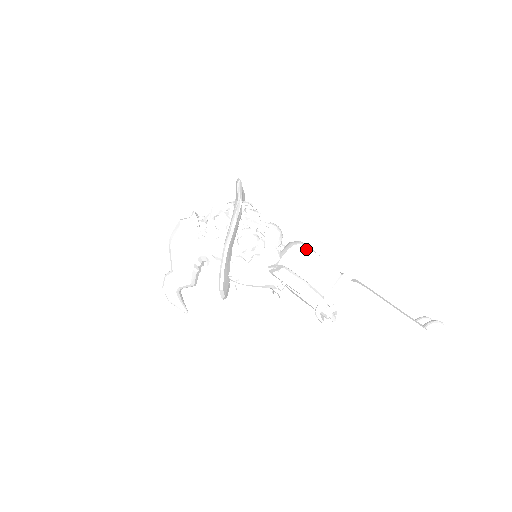
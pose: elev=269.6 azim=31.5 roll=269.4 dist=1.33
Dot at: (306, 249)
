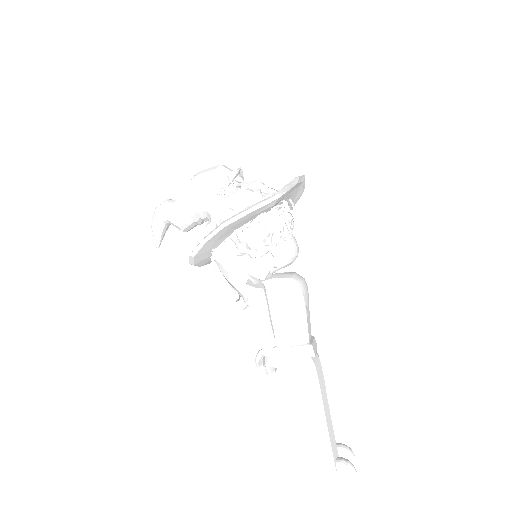
Dot at: (299, 292)
